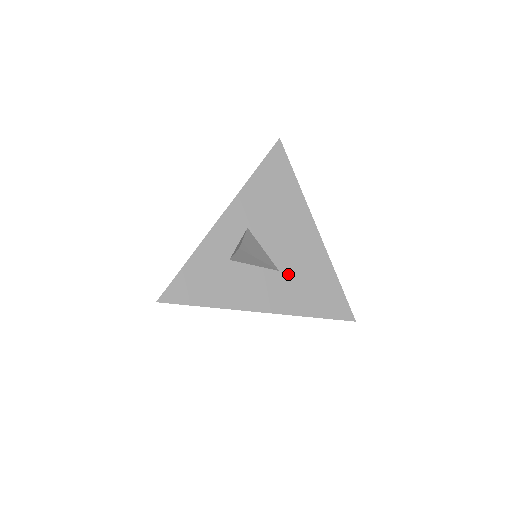
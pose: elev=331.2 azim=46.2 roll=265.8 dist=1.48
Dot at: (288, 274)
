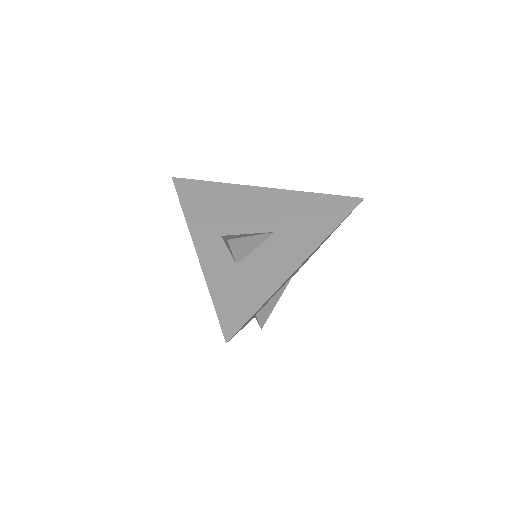
Dot at: (284, 227)
